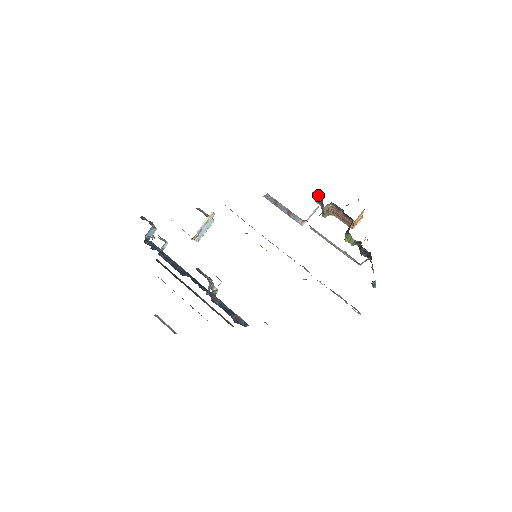
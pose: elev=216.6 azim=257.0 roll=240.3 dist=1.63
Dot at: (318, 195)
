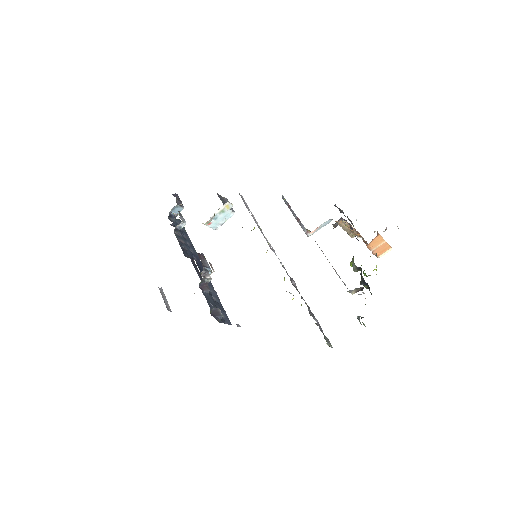
Dot at: (339, 209)
